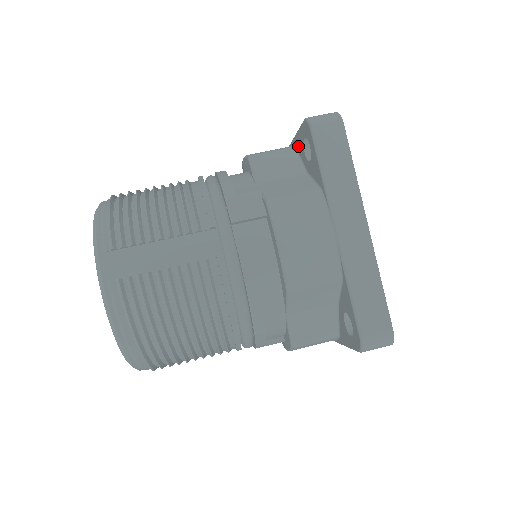
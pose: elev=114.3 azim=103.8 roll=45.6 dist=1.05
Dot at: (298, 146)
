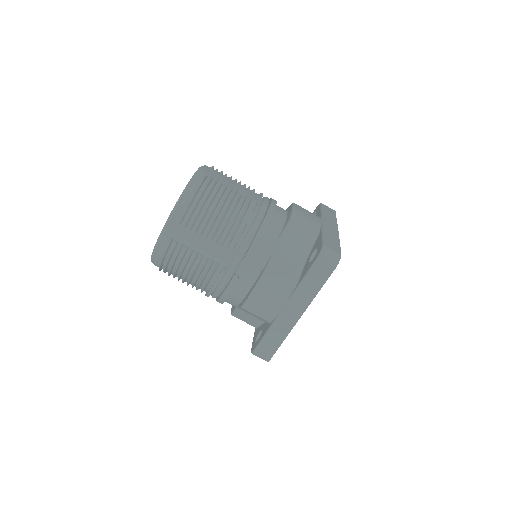
Dot at: (317, 241)
